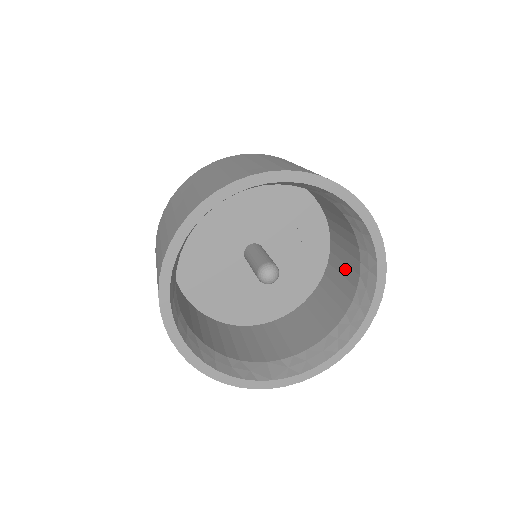
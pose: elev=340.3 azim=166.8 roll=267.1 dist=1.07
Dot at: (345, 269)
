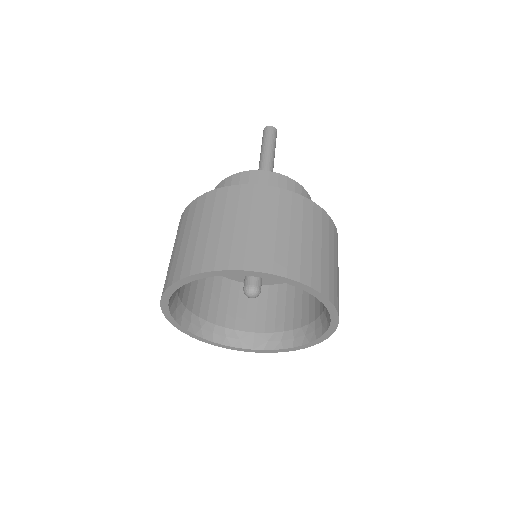
Dot at: occluded
